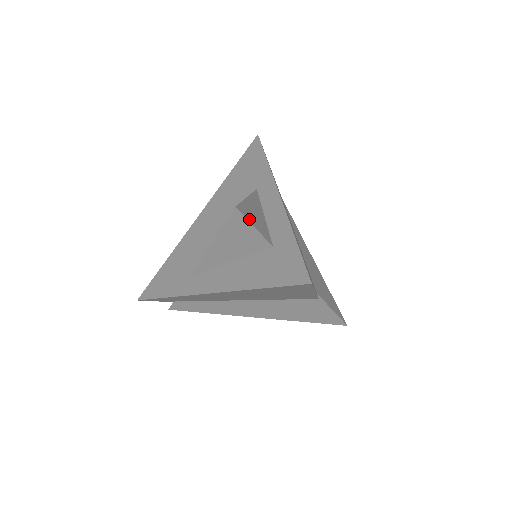
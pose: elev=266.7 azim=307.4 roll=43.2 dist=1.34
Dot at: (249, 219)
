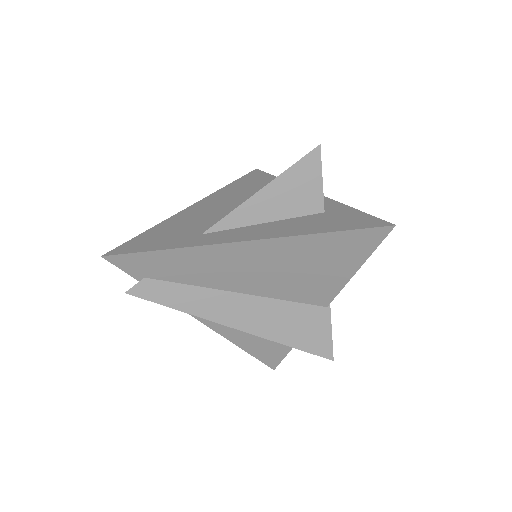
Dot at: (319, 169)
